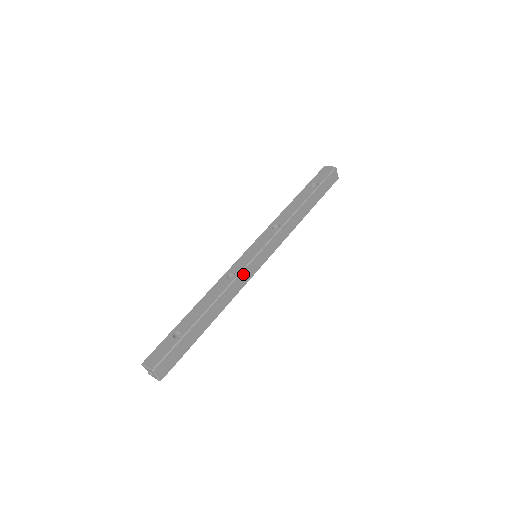
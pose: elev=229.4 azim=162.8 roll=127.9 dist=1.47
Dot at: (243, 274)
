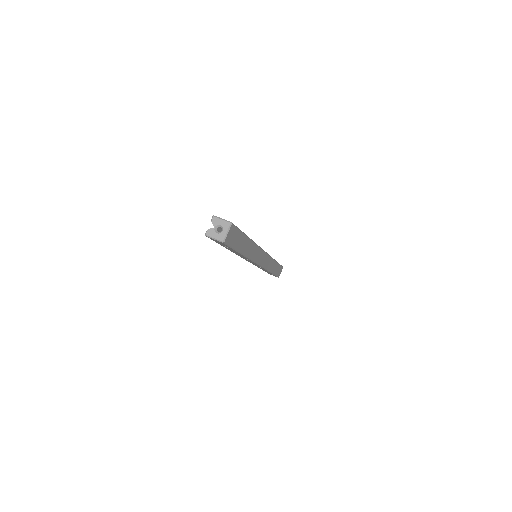
Dot at: (259, 251)
